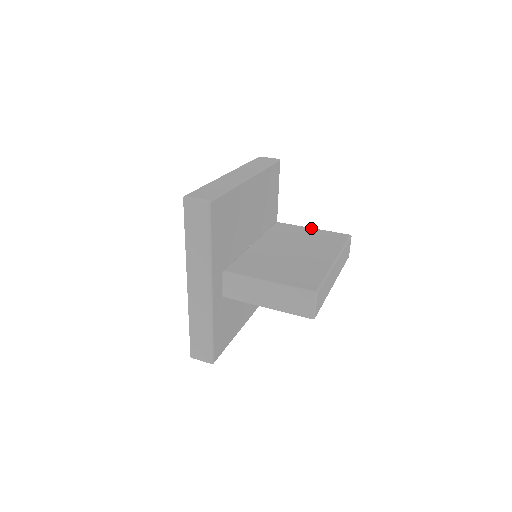
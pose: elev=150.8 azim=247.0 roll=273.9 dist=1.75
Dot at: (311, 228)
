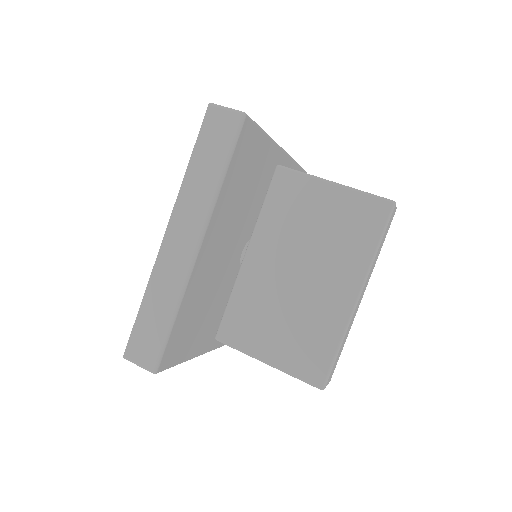
Dot at: (330, 185)
